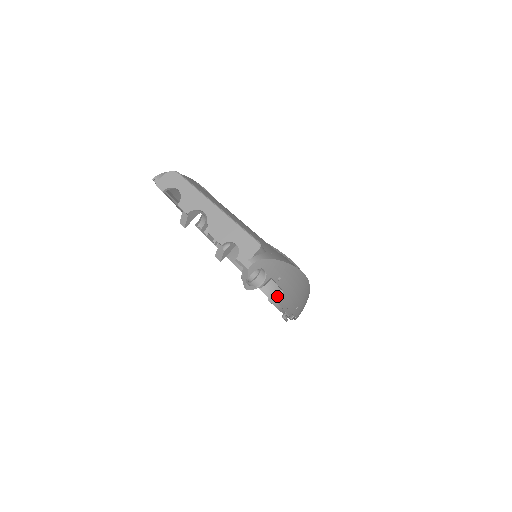
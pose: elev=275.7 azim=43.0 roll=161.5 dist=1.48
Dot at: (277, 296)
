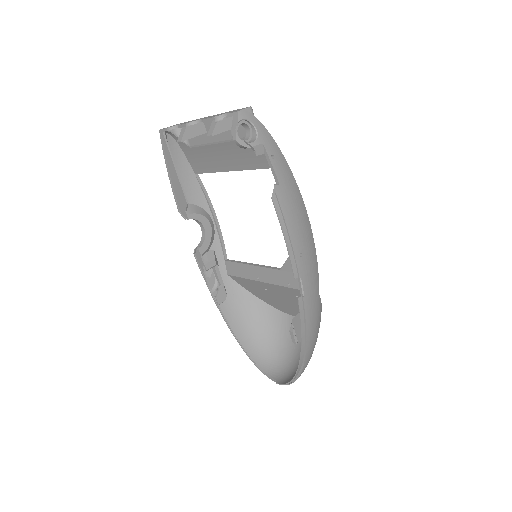
Dot at: (287, 375)
